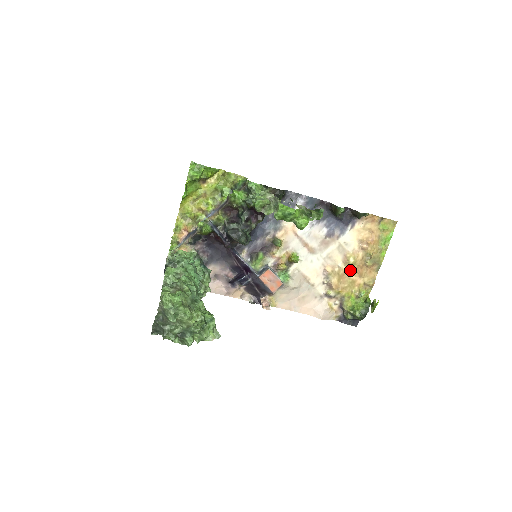
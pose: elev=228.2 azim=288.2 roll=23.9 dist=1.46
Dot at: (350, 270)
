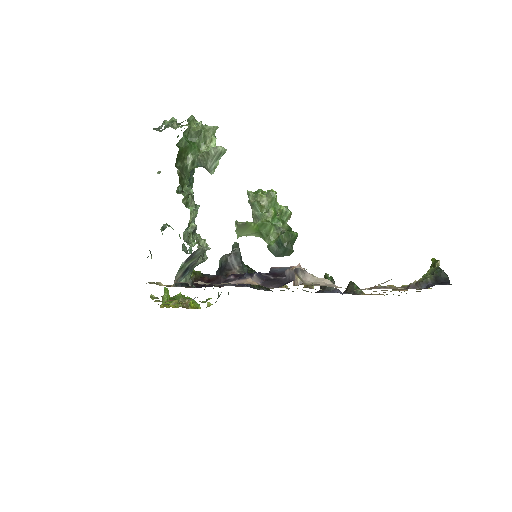
Dot at: occluded
